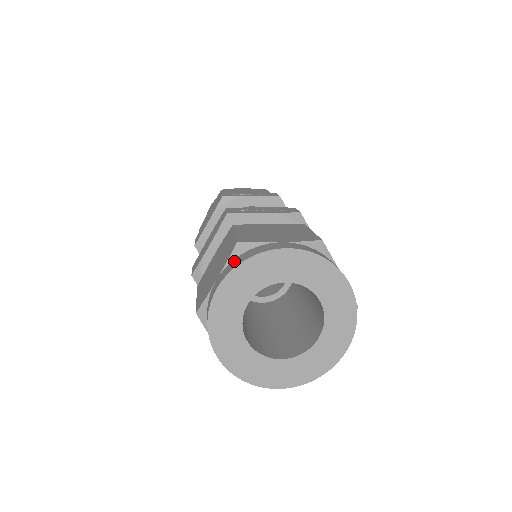
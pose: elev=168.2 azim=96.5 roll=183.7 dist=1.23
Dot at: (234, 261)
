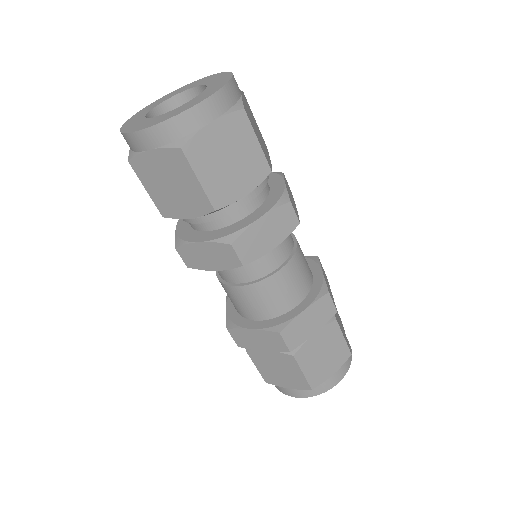
Dot at: occluded
